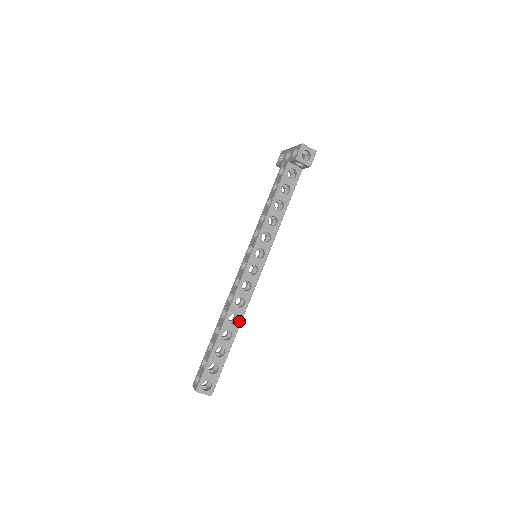
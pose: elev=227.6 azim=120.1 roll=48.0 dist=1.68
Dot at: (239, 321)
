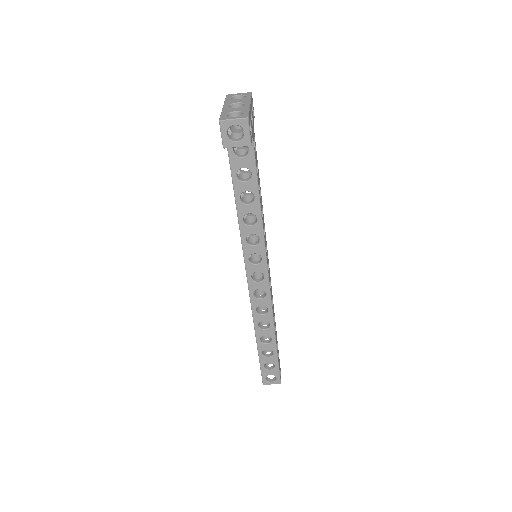
Dot at: (271, 325)
